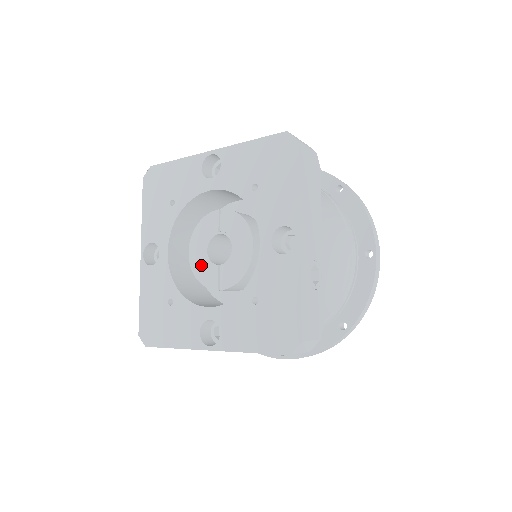
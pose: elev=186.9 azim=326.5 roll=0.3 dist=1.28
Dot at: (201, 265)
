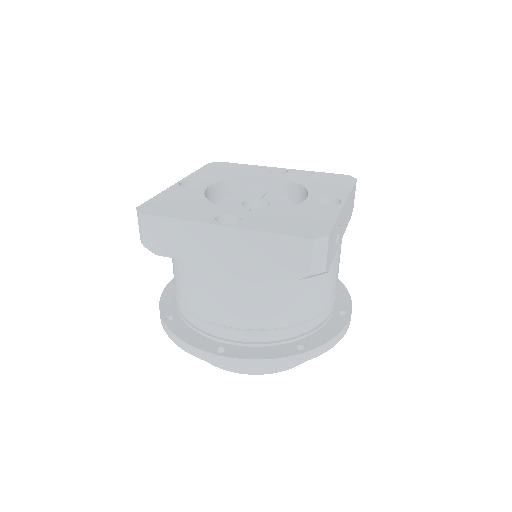
Dot at: (232, 205)
